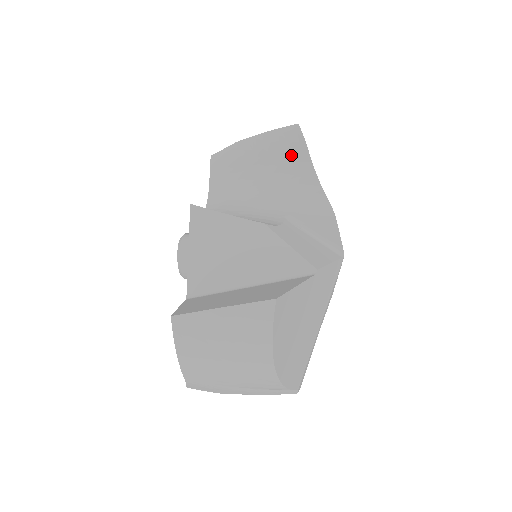
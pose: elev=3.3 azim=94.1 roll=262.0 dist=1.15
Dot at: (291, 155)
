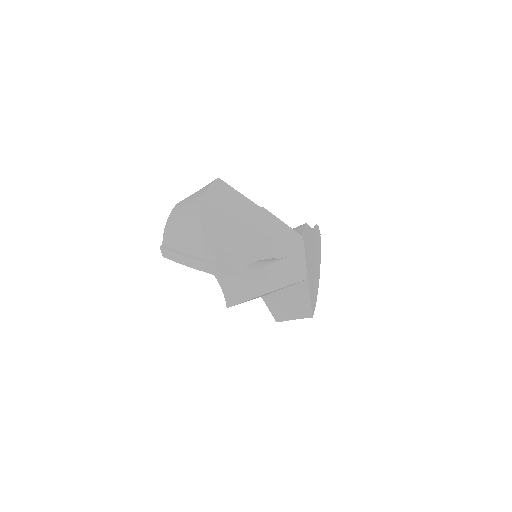
Dot at: occluded
